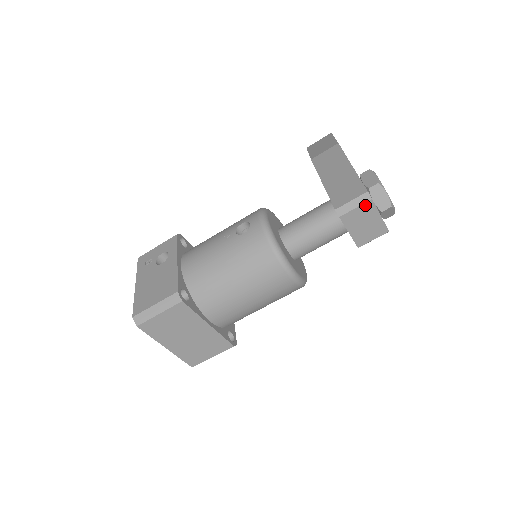
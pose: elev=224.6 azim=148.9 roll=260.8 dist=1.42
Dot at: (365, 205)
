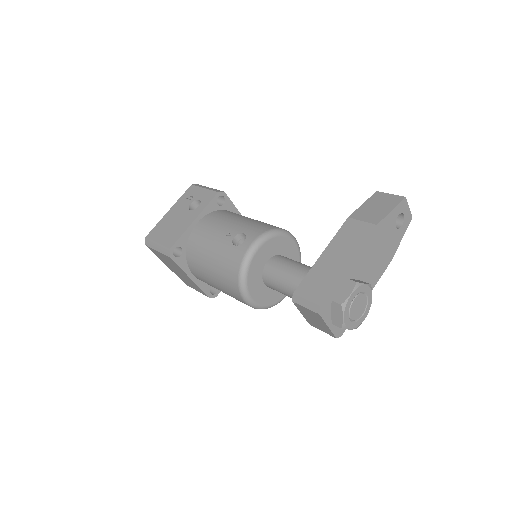
Dot at: (314, 312)
